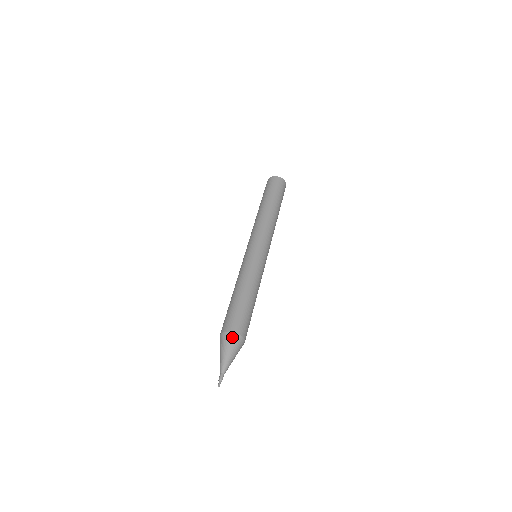
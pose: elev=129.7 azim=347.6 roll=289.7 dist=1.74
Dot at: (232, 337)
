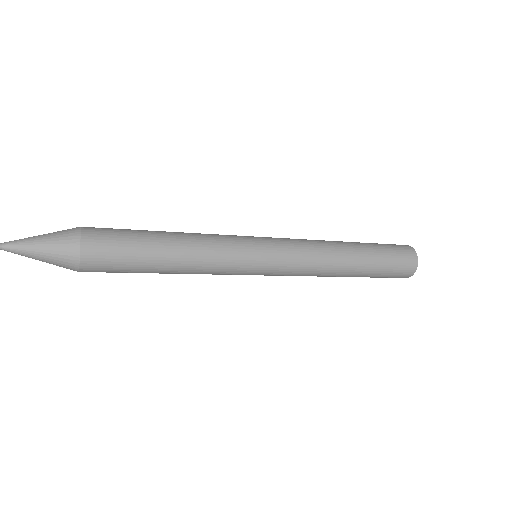
Dot at: (72, 228)
